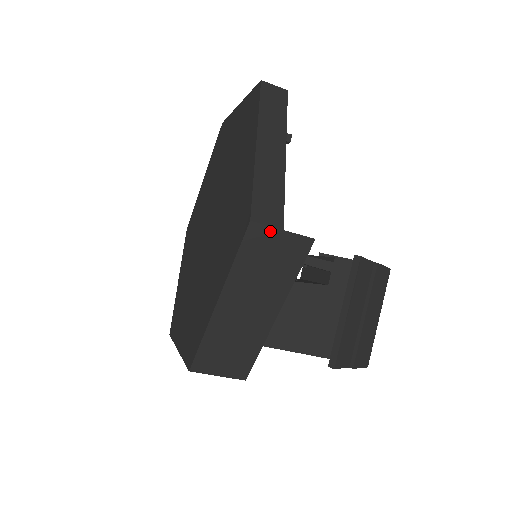
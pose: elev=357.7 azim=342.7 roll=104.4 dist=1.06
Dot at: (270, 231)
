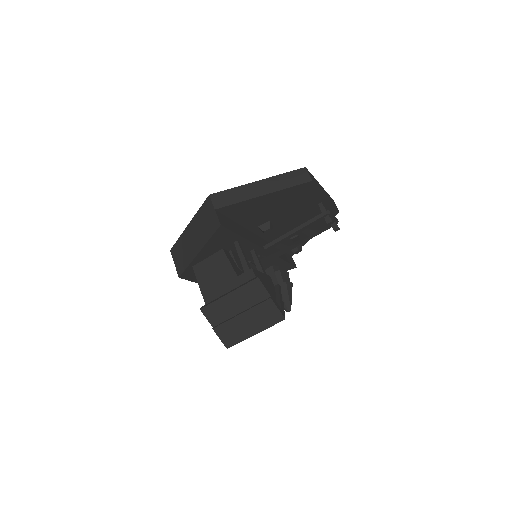
Dot at: (212, 206)
